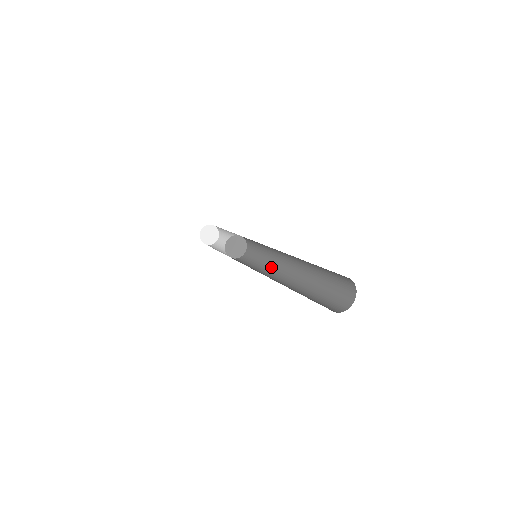
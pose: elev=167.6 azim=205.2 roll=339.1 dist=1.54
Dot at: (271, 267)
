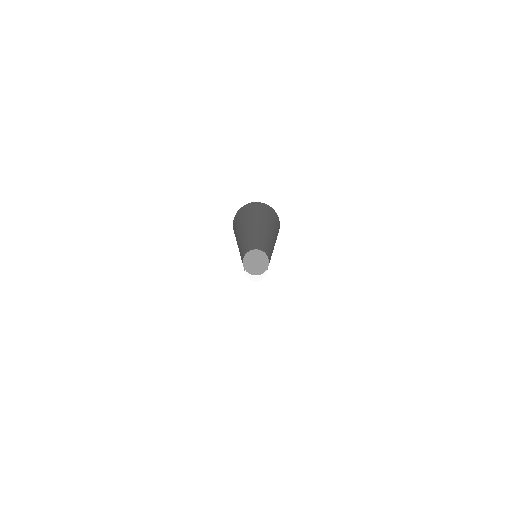
Dot at: occluded
